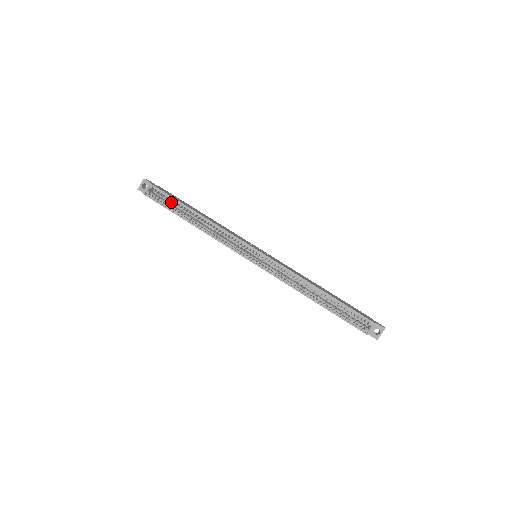
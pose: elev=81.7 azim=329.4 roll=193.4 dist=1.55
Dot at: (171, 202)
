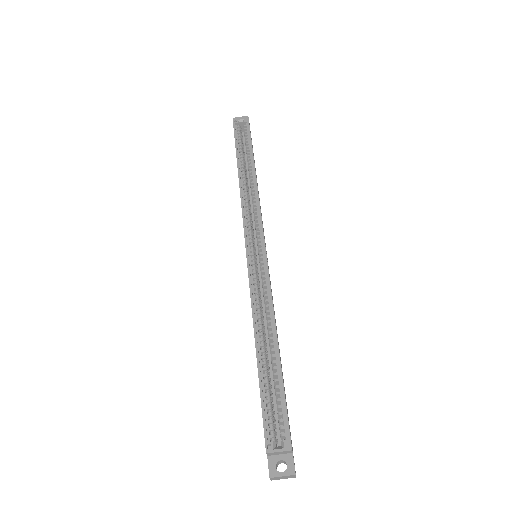
Dot at: (245, 150)
